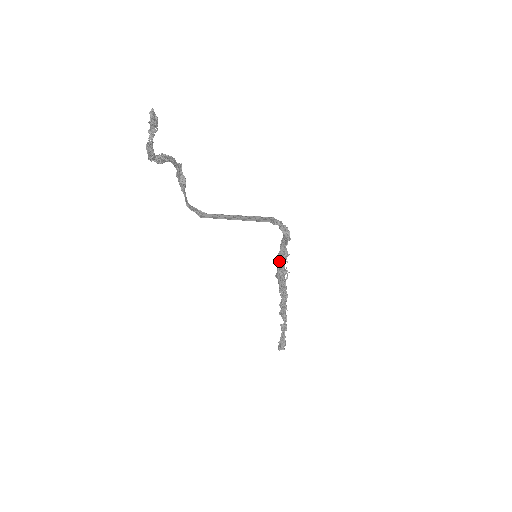
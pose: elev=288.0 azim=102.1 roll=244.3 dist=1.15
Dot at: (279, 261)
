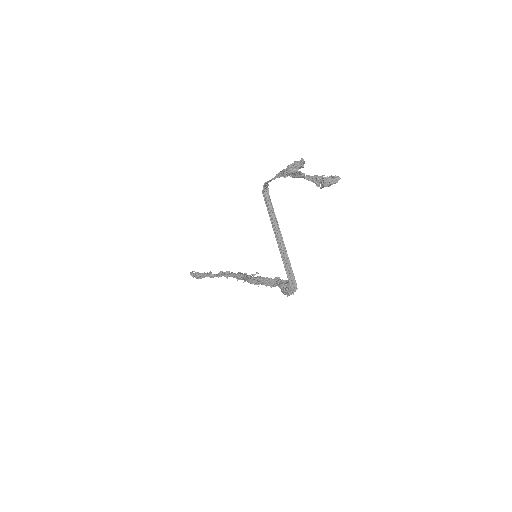
Dot at: (263, 281)
